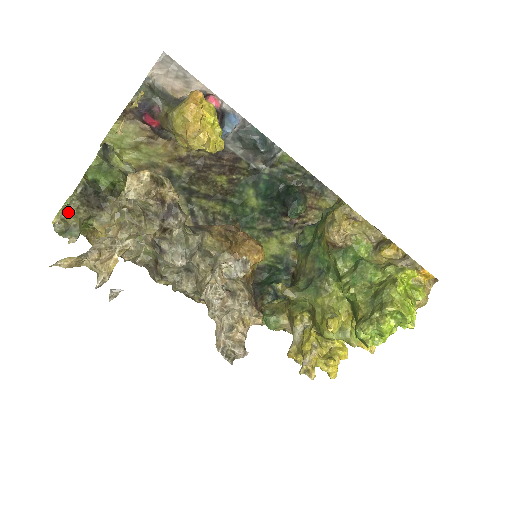
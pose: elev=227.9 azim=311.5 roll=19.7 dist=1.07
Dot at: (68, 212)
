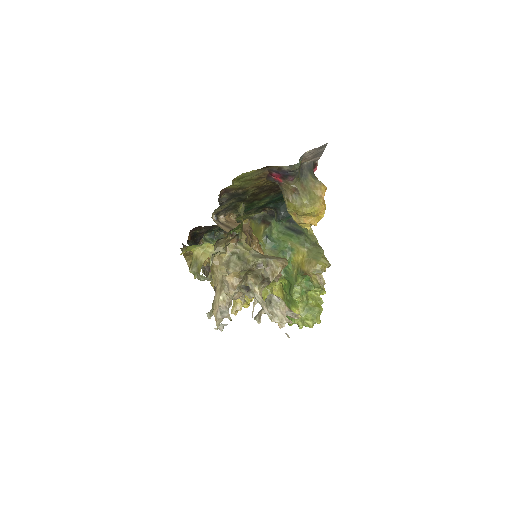
Dot at: occluded
